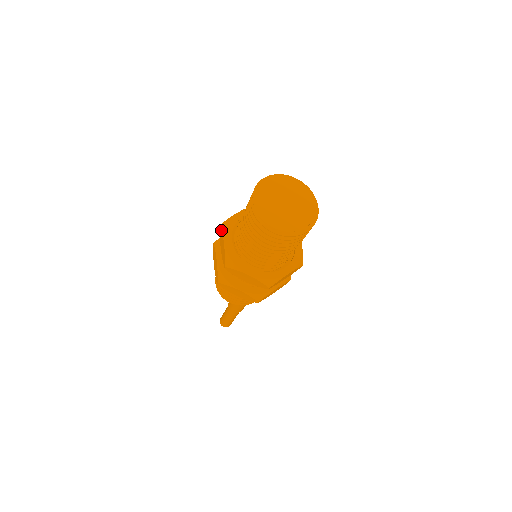
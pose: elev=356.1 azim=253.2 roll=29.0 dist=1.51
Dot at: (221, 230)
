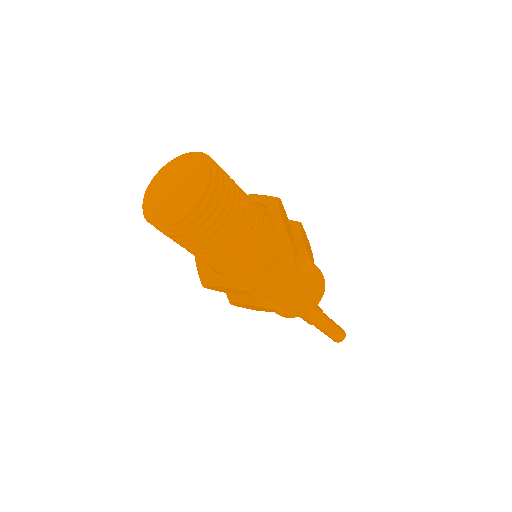
Dot at: occluded
